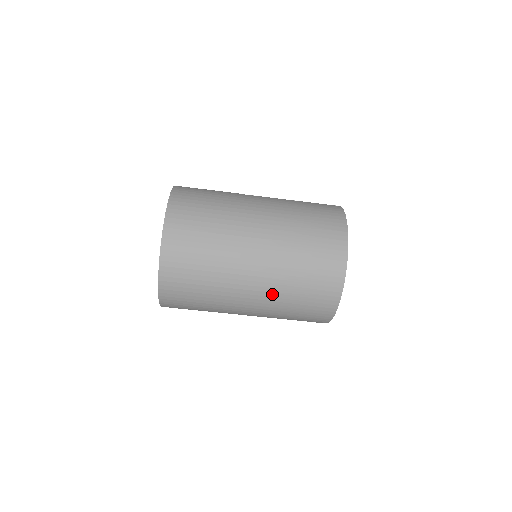
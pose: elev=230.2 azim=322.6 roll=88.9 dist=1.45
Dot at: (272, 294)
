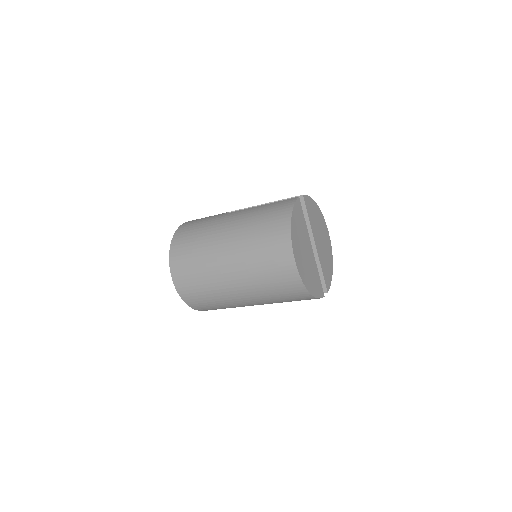
Dot at: (252, 290)
